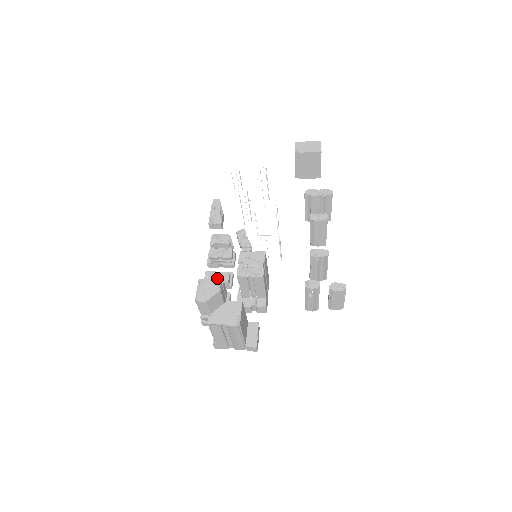
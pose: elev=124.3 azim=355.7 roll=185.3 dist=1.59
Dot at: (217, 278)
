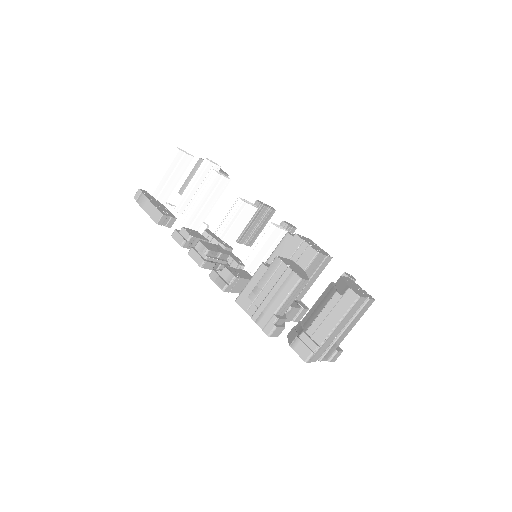
Dot at: (242, 274)
